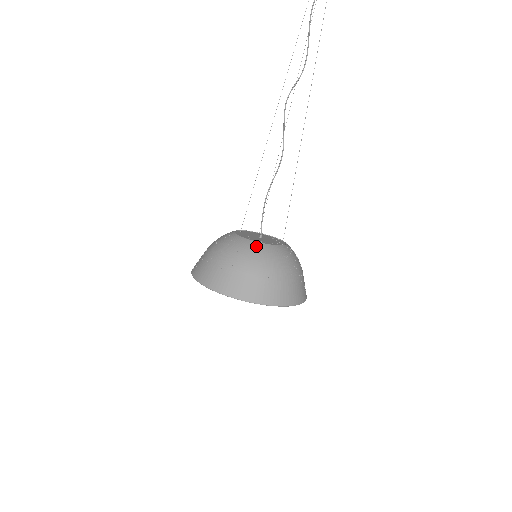
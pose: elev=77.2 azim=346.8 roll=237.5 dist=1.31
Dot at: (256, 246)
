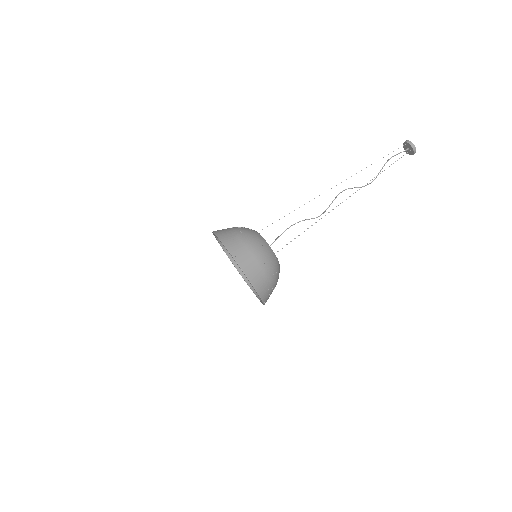
Dot at: (259, 235)
